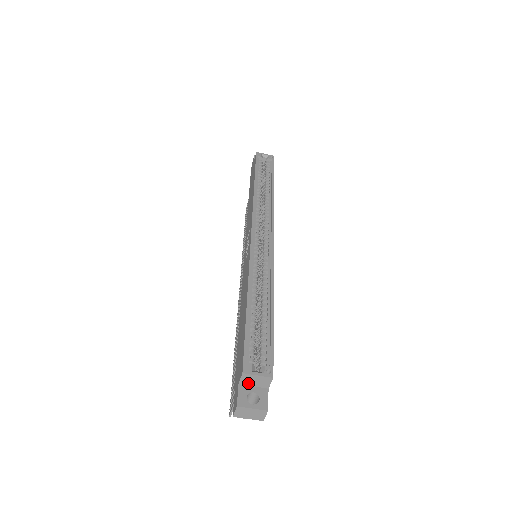
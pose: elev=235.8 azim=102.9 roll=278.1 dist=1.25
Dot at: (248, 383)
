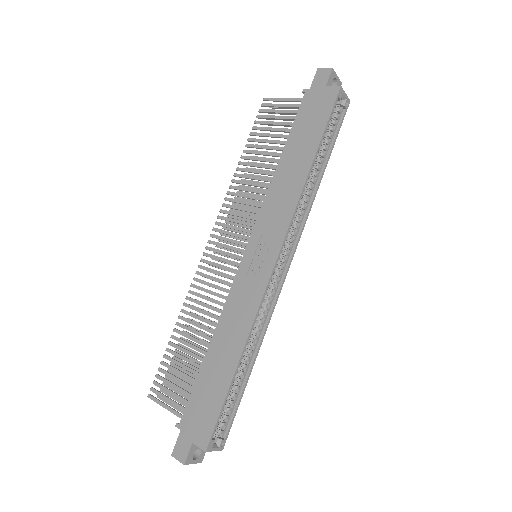
Dot at: occluded
